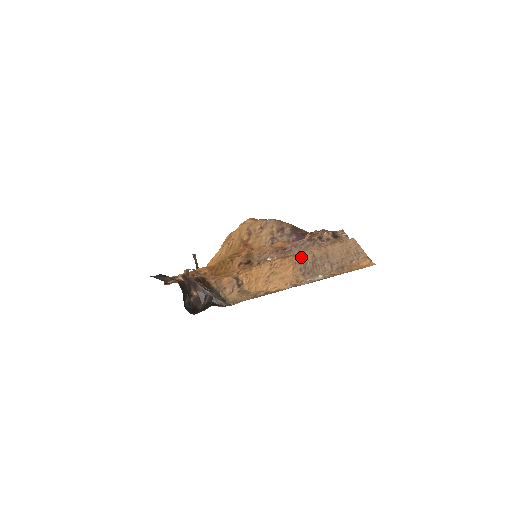
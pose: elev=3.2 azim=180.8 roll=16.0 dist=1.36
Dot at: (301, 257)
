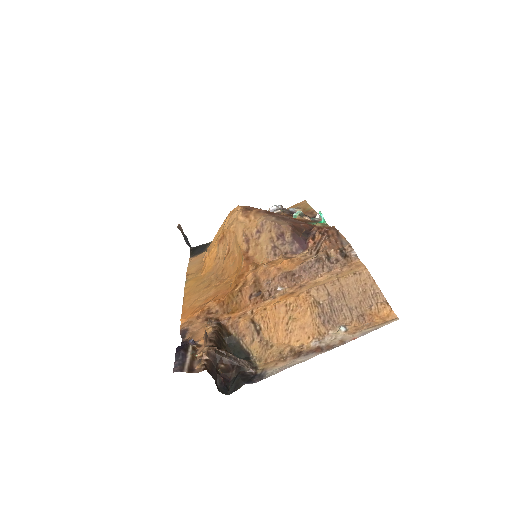
Dot at: (316, 295)
